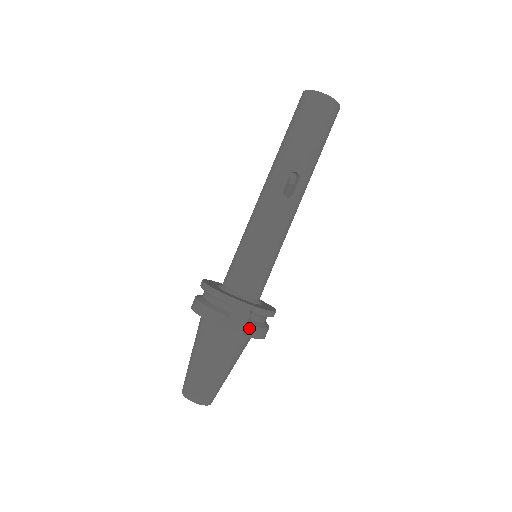
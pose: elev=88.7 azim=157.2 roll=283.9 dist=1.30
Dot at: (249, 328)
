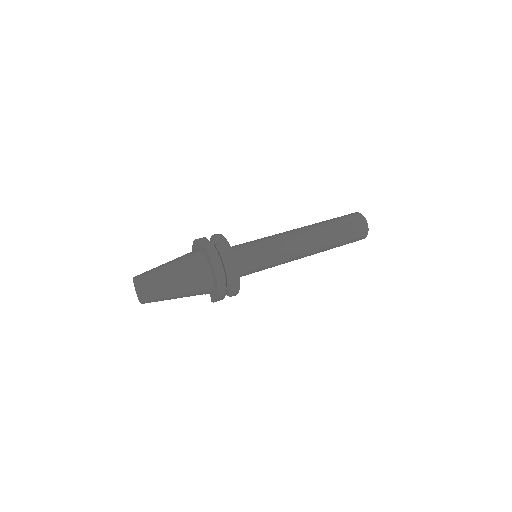
Dot at: (210, 244)
